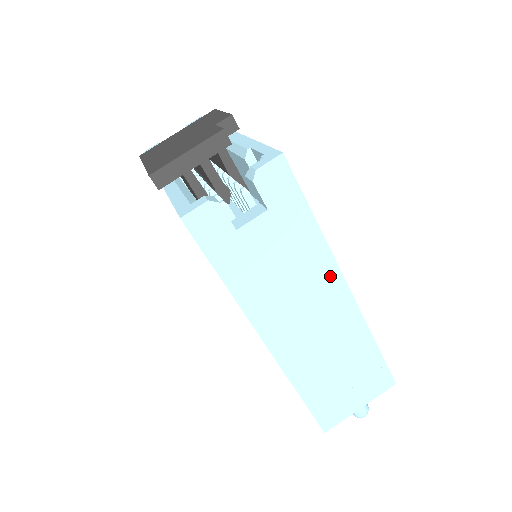
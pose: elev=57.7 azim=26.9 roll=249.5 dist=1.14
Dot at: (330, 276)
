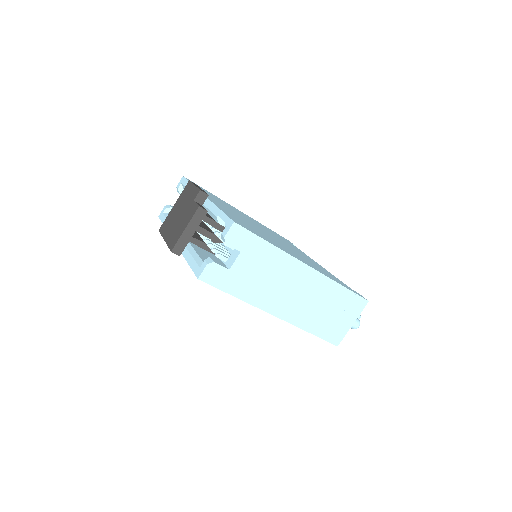
Dot at: (294, 266)
